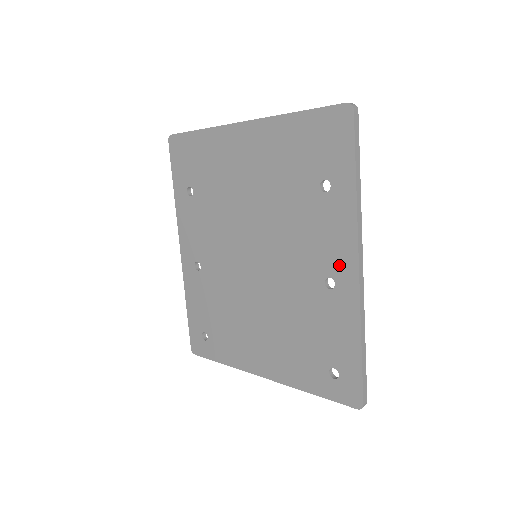
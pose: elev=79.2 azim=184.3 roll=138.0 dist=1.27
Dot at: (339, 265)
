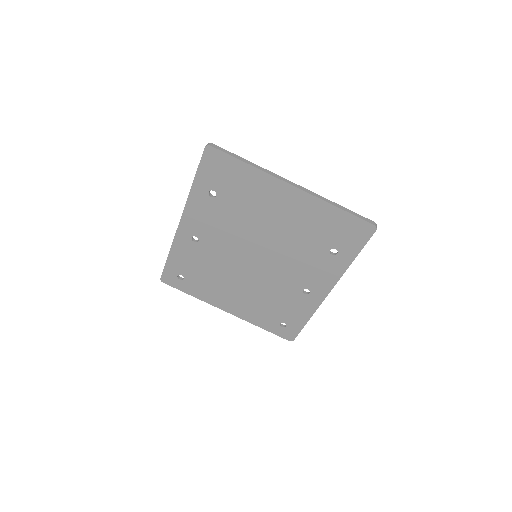
Dot at: (318, 287)
